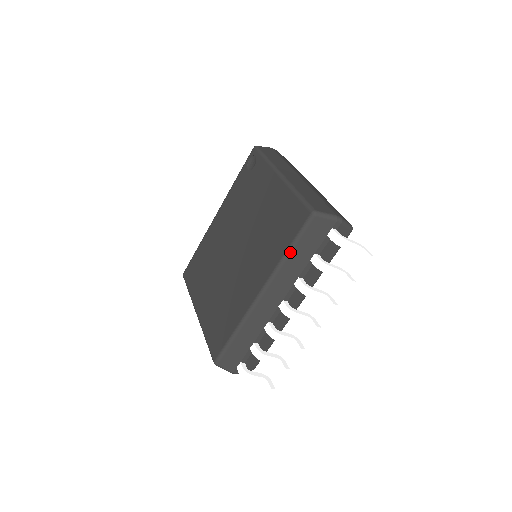
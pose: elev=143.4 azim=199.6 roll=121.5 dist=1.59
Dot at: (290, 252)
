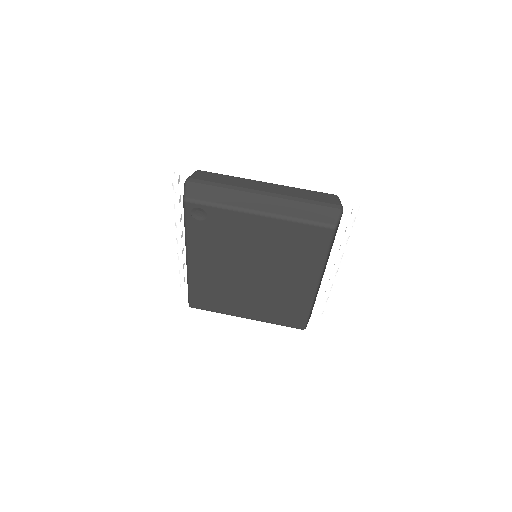
Dot at: (328, 255)
